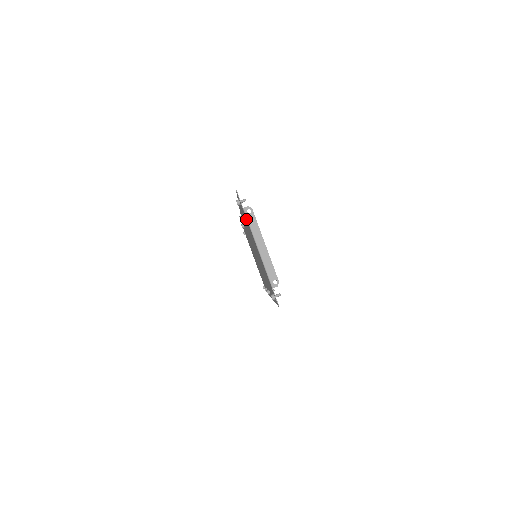
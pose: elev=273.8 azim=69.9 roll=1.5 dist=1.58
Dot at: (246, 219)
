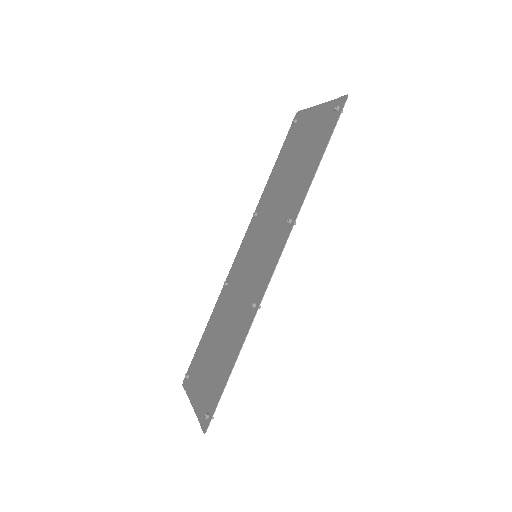
Dot at: (201, 413)
